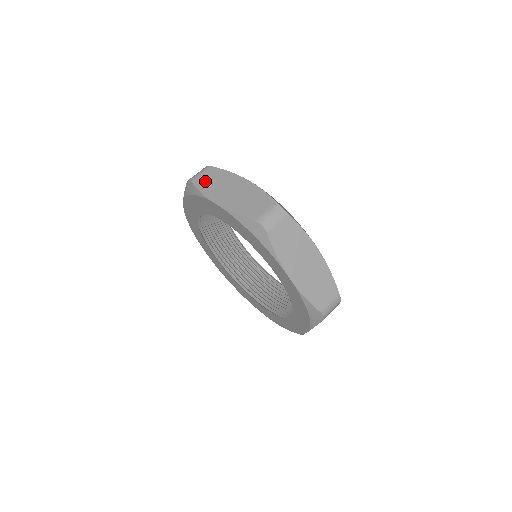
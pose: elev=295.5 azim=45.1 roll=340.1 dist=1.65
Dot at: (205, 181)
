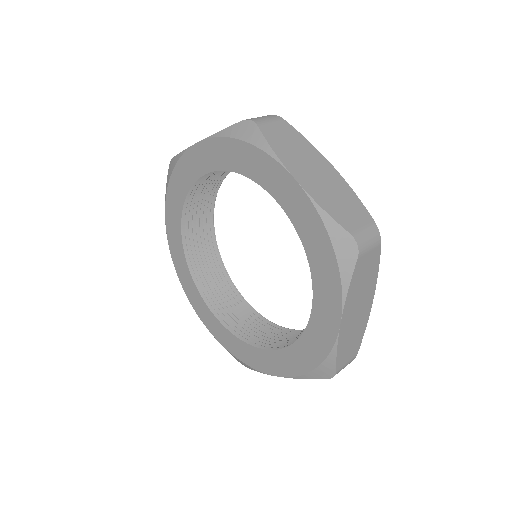
Dot at: occluded
